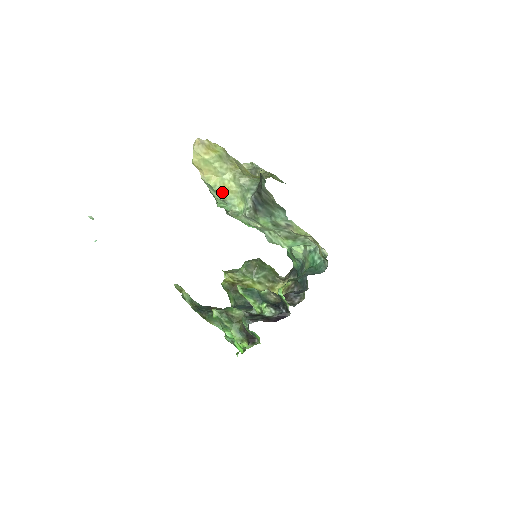
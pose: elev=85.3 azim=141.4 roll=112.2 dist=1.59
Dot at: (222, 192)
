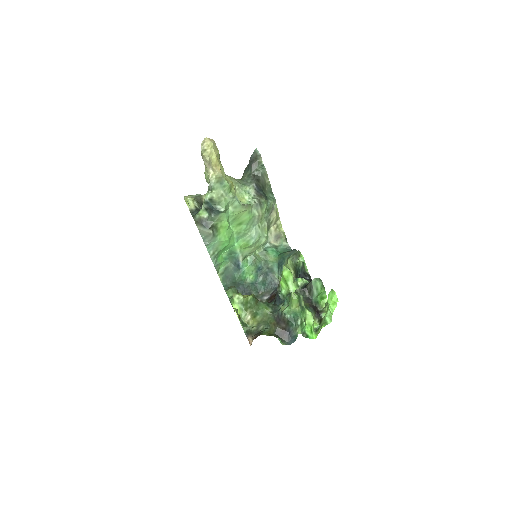
Dot at: (231, 189)
